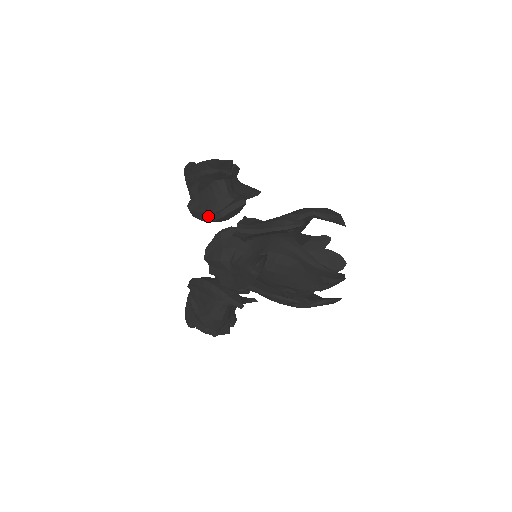
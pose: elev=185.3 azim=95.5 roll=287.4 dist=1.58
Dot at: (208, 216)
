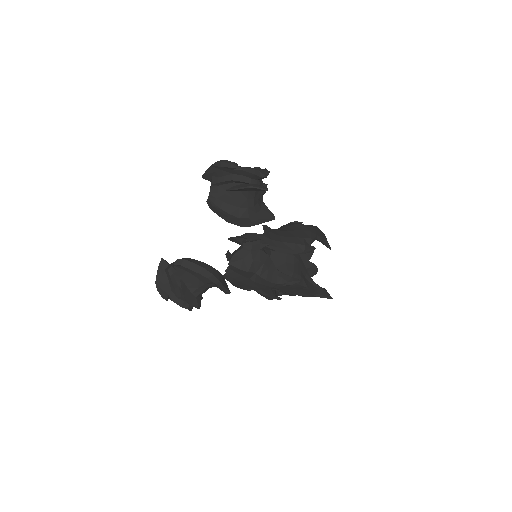
Dot at: (236, 221)
